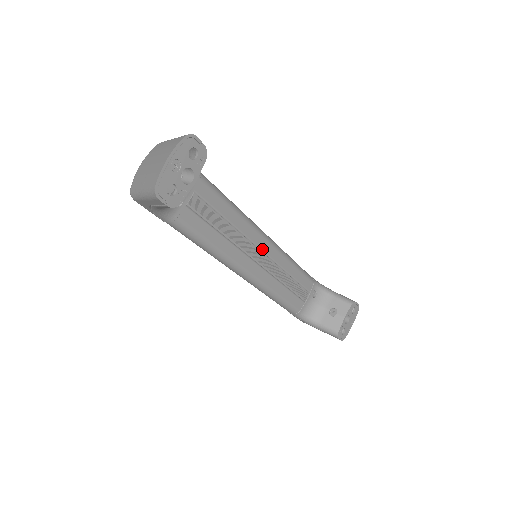
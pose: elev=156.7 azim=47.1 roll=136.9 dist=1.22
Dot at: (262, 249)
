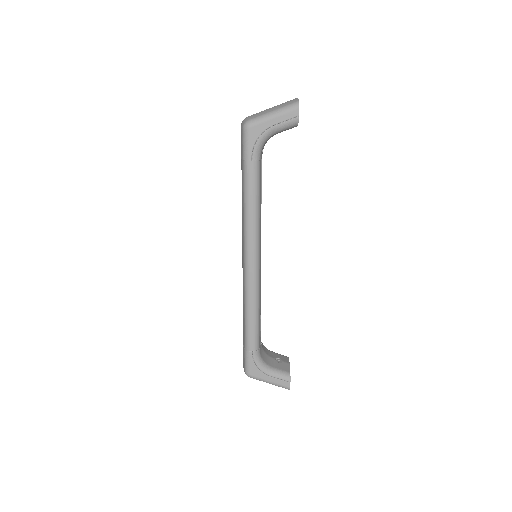
Dot at: occluded
